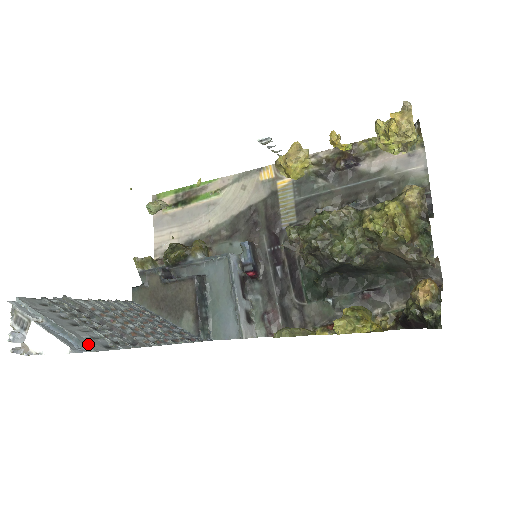
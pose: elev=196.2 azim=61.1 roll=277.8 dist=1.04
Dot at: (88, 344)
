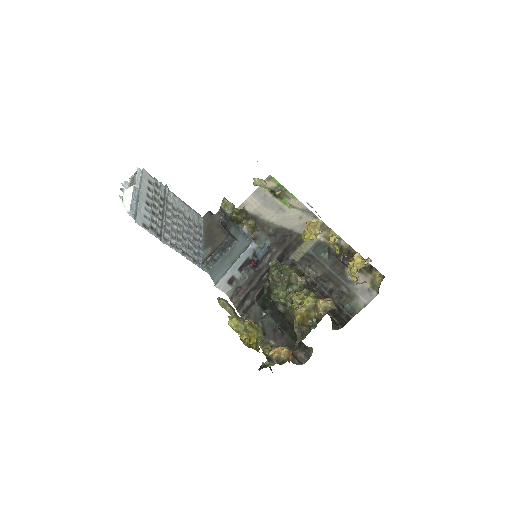
Dot at: (137, 216)
